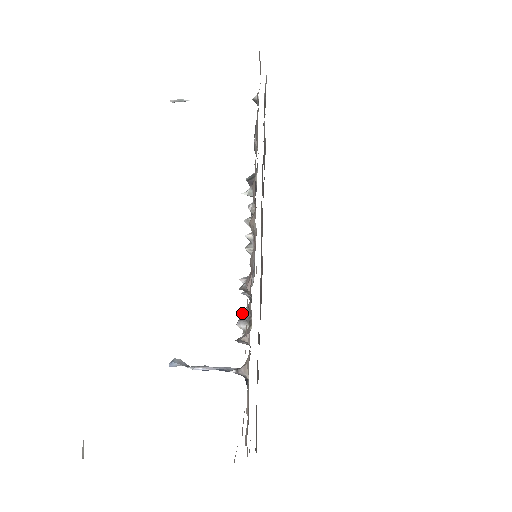
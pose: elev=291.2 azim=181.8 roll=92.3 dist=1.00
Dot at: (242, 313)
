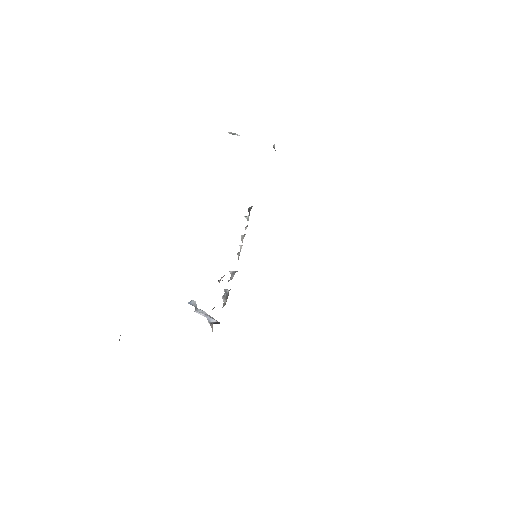
Dot at: (226, 292)
